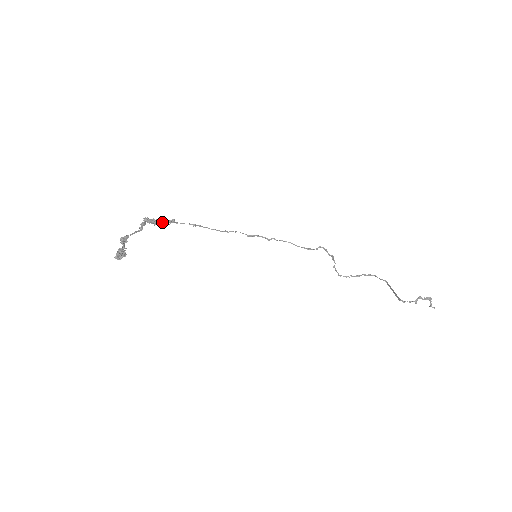
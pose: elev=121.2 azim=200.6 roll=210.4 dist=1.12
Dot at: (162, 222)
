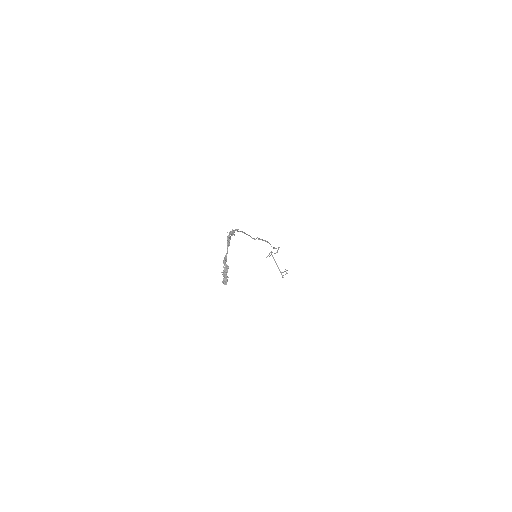
Dot at: occluded
